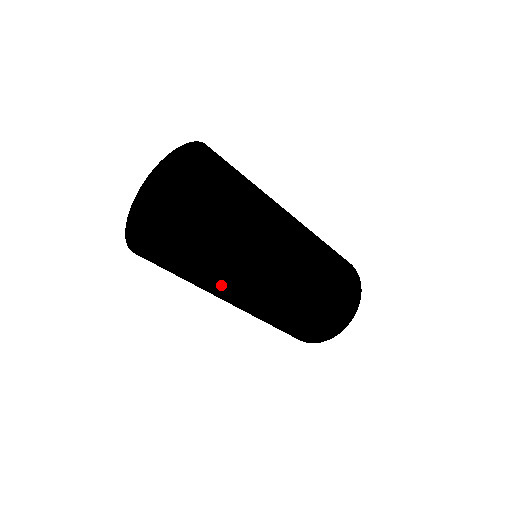
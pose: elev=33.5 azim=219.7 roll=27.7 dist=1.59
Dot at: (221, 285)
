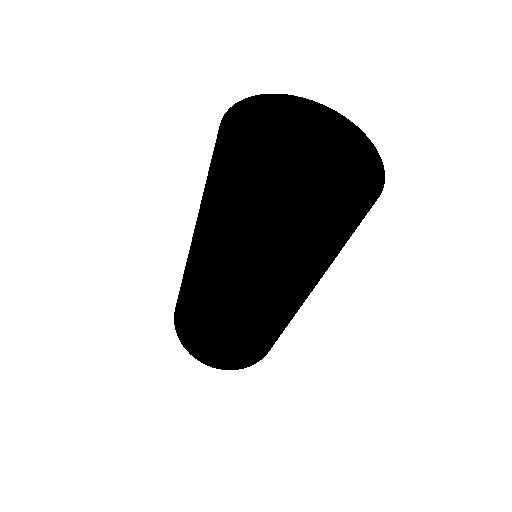
Dot at: (215, 250)
